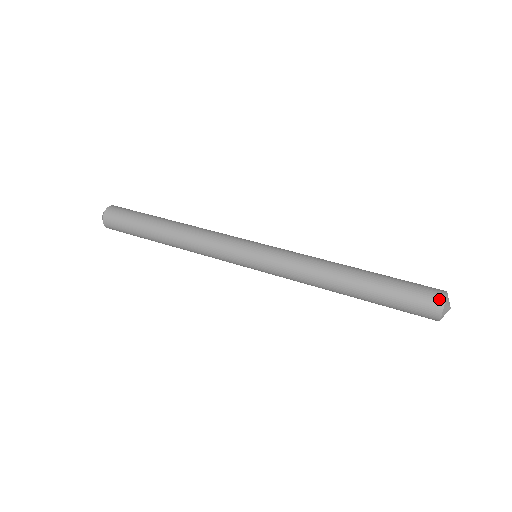
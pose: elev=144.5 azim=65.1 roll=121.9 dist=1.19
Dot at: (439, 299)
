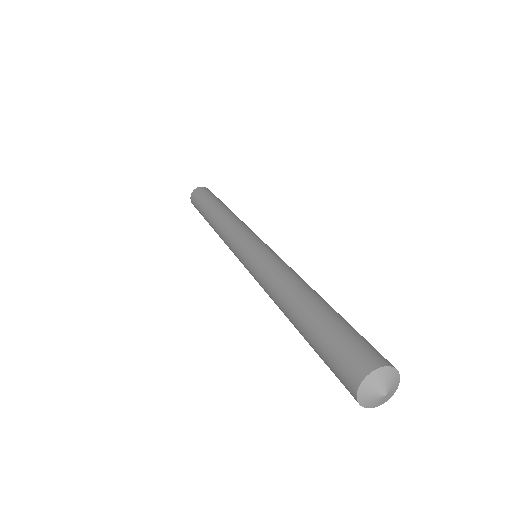
Dot at: (363, 367)
